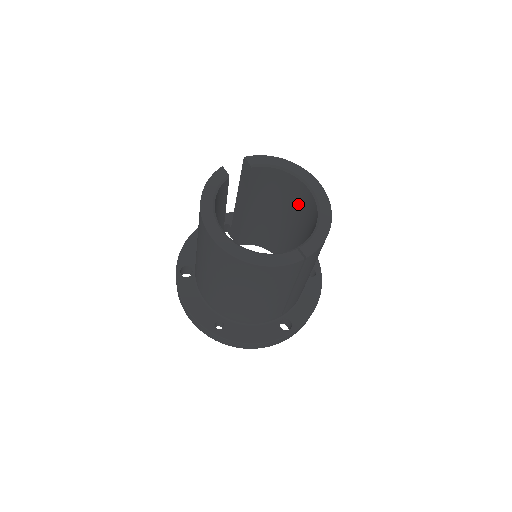
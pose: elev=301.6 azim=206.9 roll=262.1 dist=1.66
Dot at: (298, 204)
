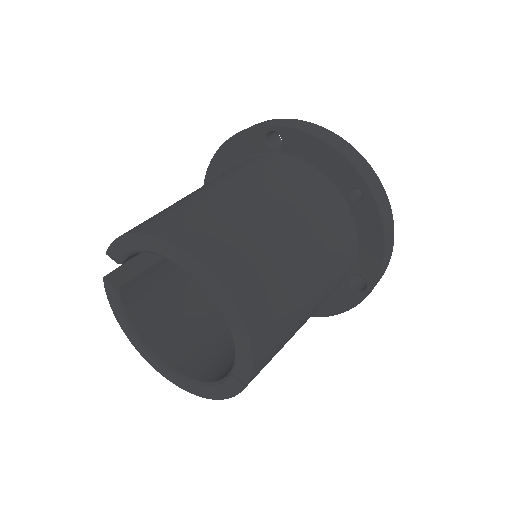
Dot at: occluded
